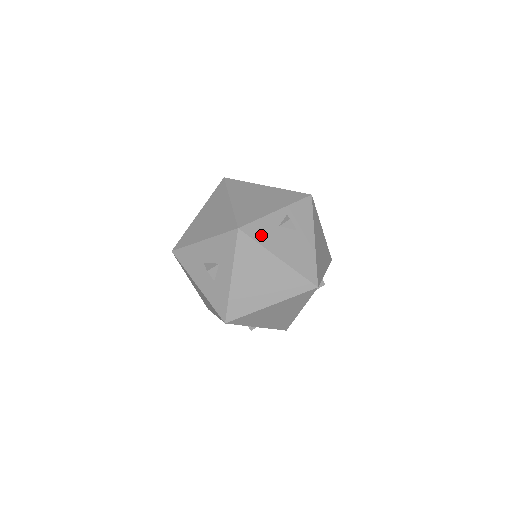
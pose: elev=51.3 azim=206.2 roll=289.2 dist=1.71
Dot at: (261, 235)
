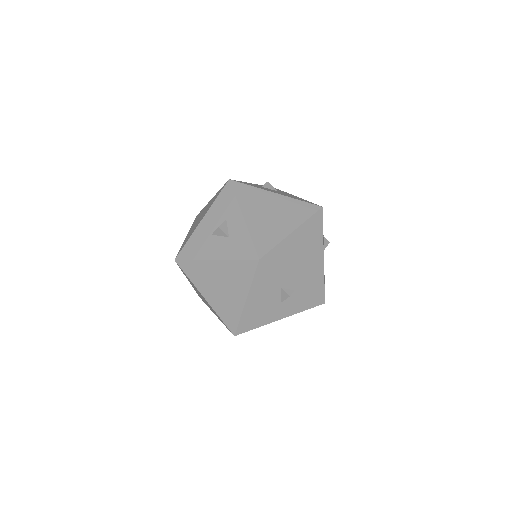
Dot at: (251, 185)
